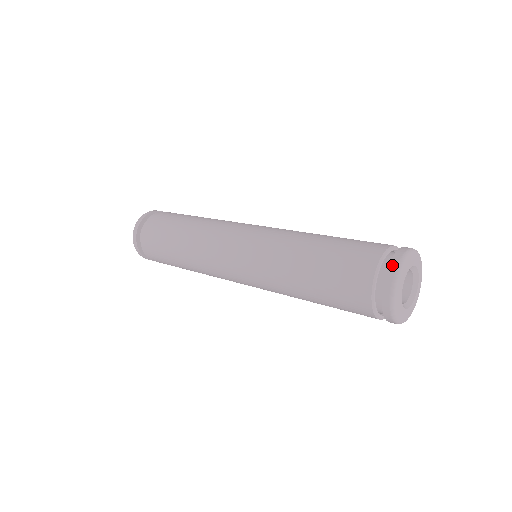
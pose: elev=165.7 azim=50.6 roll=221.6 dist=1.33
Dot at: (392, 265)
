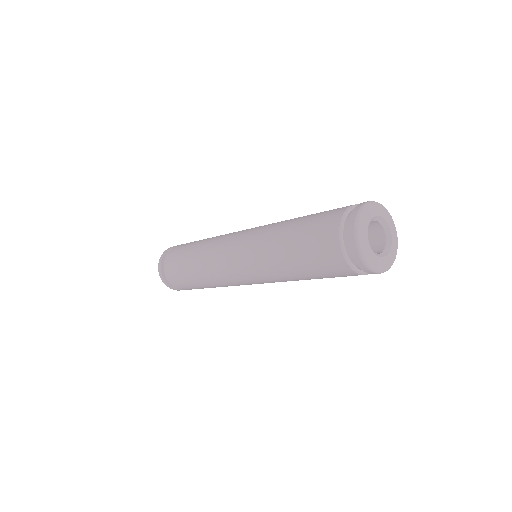
Dot at: occluded
